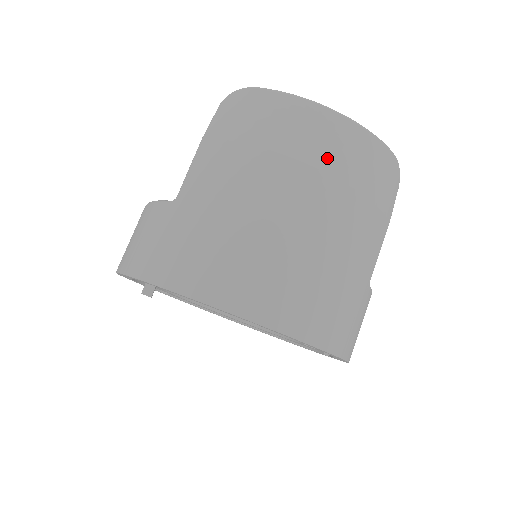
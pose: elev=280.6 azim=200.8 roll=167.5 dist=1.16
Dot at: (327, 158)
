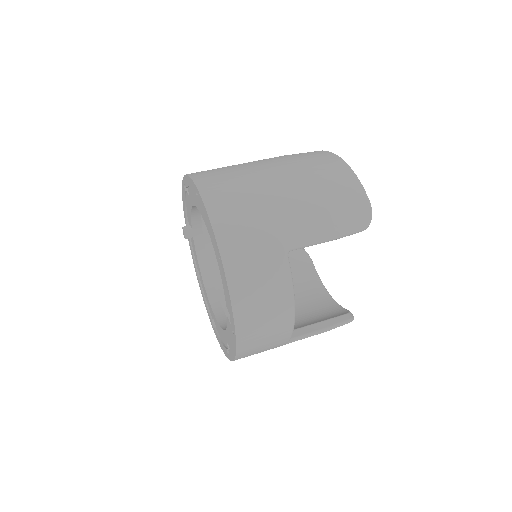
Dot at: (315, 166)
